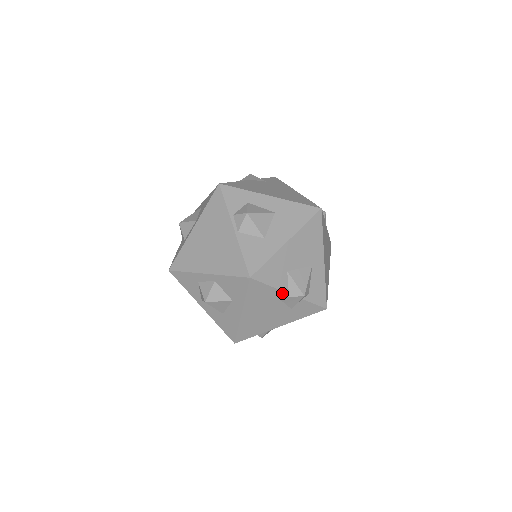
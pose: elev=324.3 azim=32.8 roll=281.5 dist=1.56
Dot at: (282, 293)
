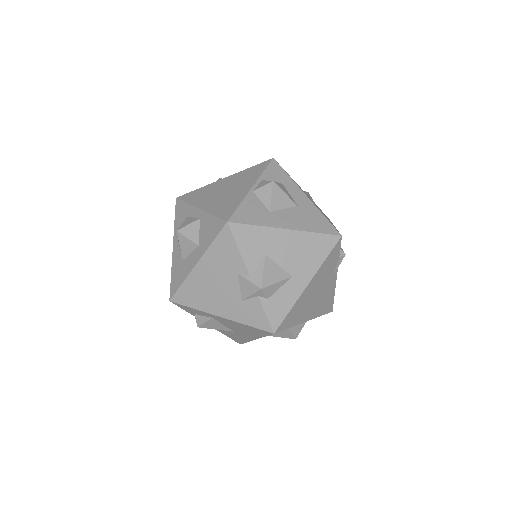
Dot at: (244, 270)
